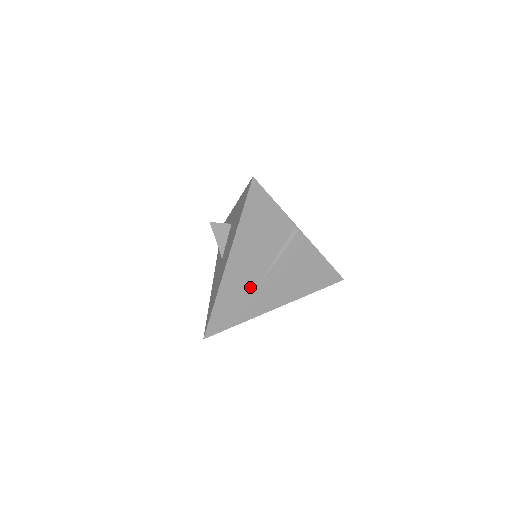
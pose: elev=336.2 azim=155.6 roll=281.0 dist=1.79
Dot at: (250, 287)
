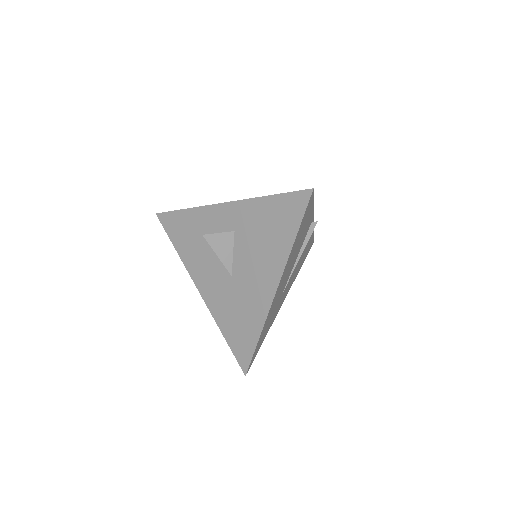
Dot at: (279, 299)
